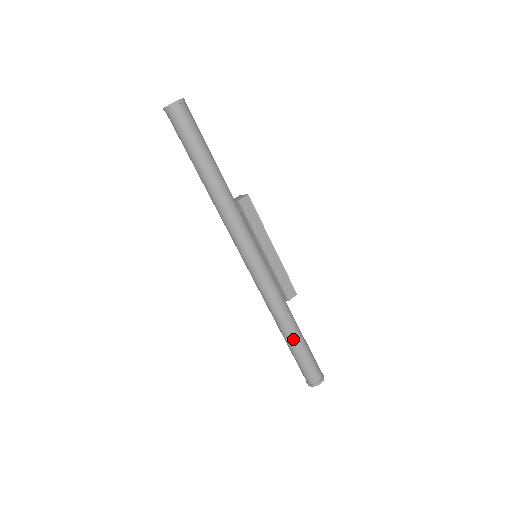
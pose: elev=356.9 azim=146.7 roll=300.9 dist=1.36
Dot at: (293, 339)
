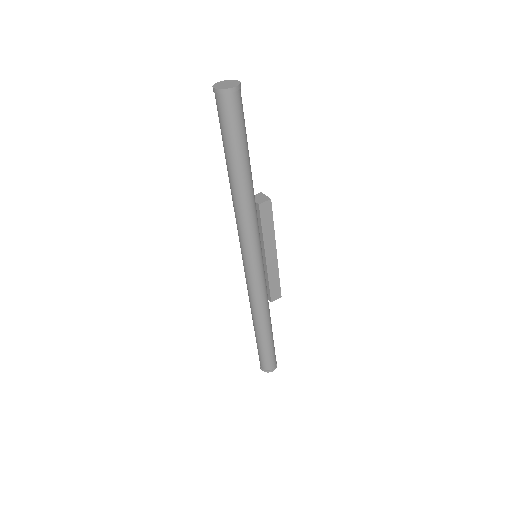
Dot at: (262, 334)
